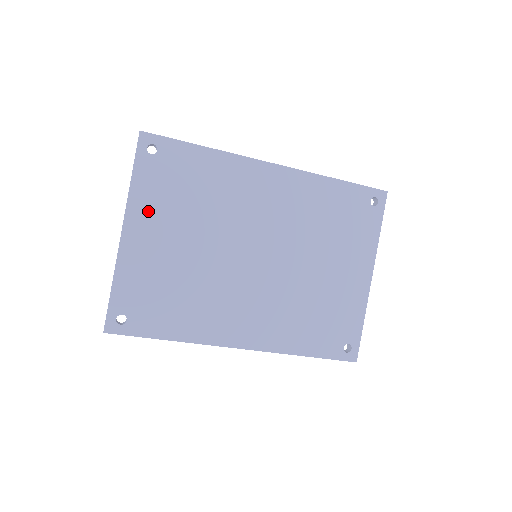
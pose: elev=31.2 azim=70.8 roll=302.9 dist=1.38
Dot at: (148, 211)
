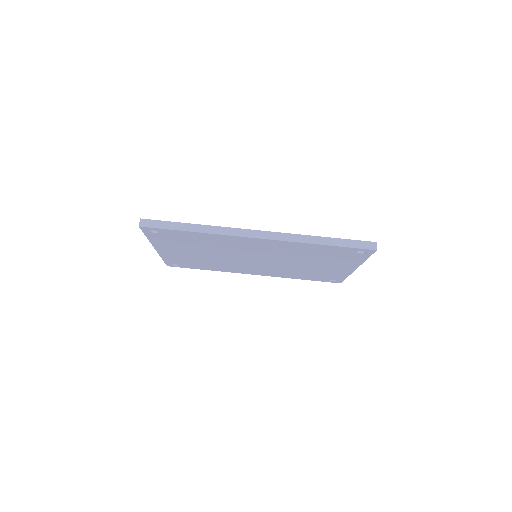
Dot at: occluded
